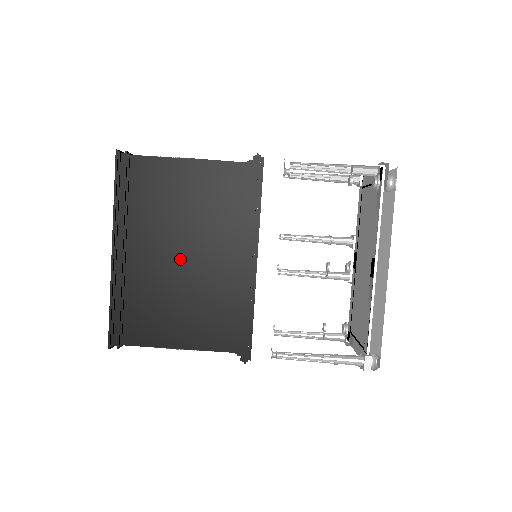
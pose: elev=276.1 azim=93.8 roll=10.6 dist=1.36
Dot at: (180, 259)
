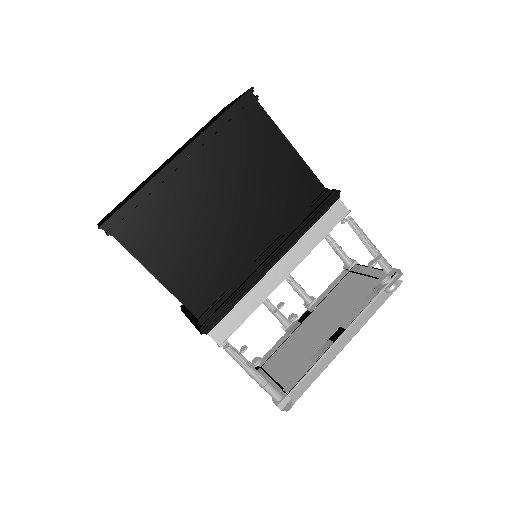
Dot at: (223, 211)
